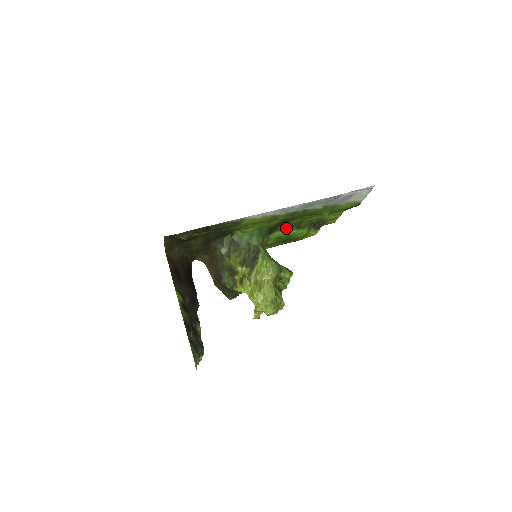
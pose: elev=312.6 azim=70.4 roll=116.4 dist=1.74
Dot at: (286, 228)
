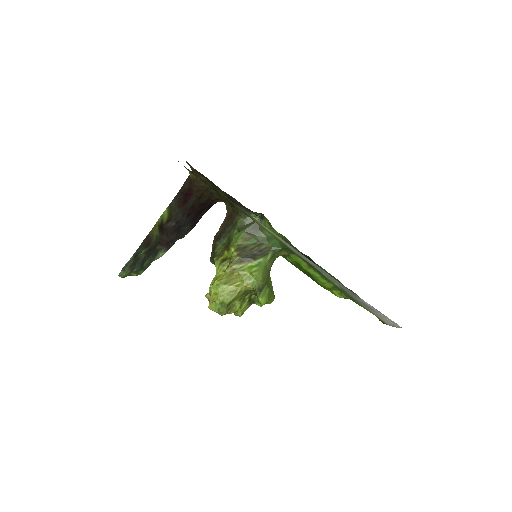
Dot at: occluded
